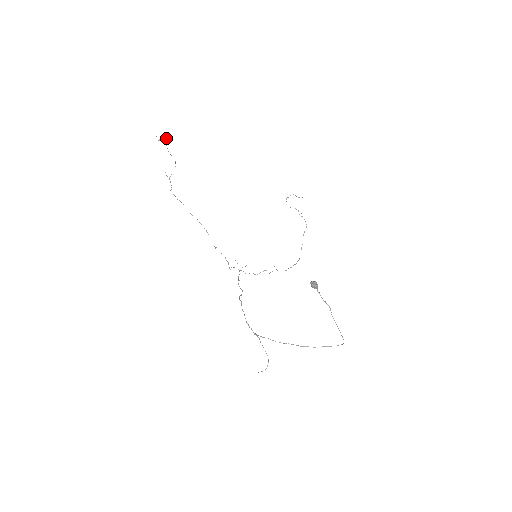
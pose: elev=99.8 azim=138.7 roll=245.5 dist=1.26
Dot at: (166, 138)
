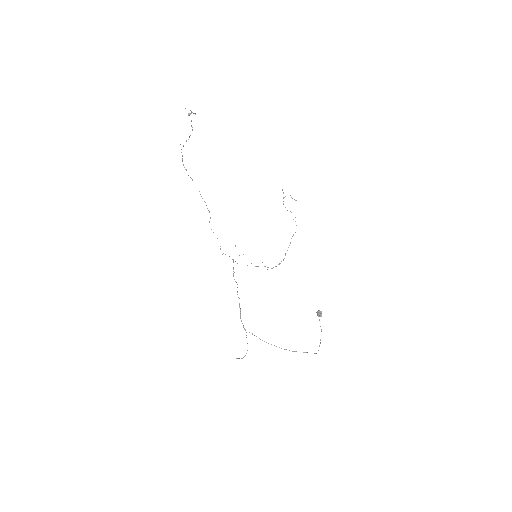
Dot at: (195, 113)
